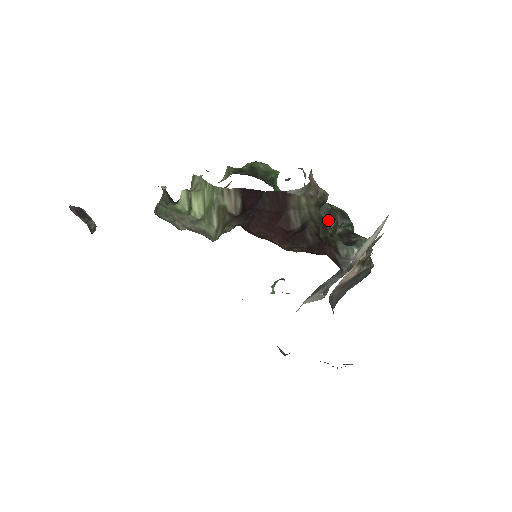
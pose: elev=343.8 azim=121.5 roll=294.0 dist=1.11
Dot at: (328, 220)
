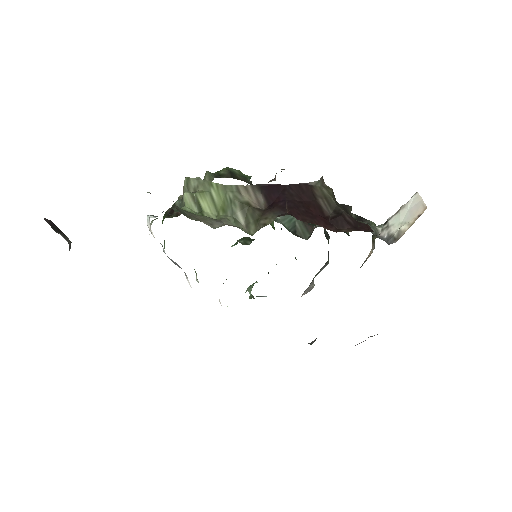
Dot at: (346, 207)
